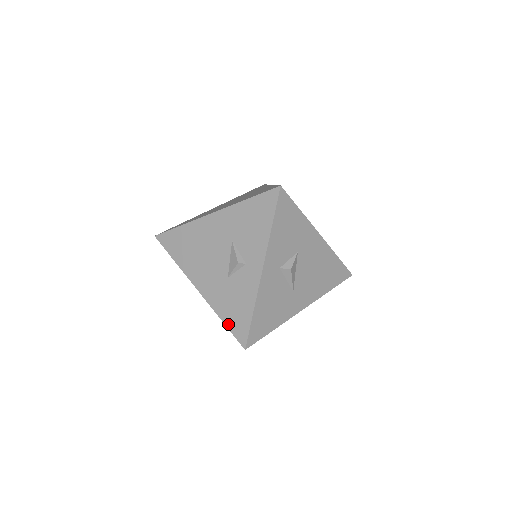
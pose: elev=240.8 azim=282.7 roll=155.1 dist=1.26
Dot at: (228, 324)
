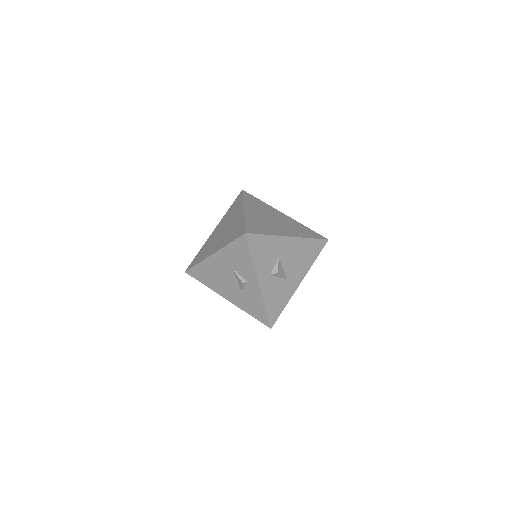
Dot at: (254, 316)
